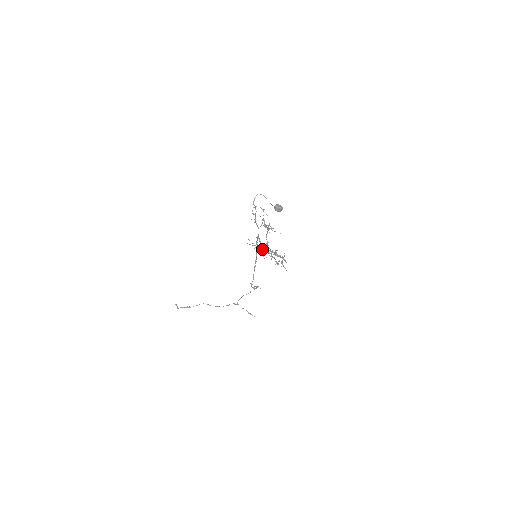
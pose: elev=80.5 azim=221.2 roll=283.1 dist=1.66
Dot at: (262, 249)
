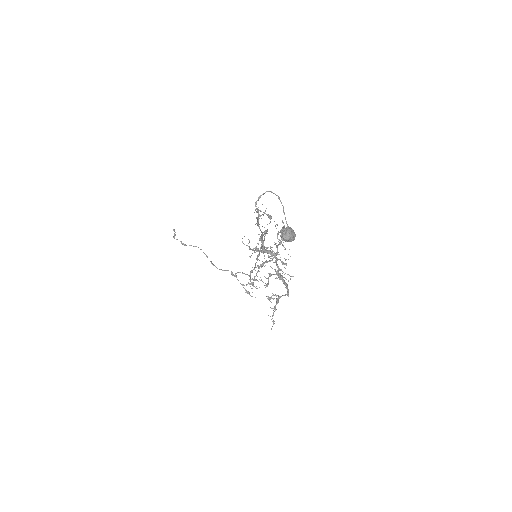
Dot at: (258, 265)
